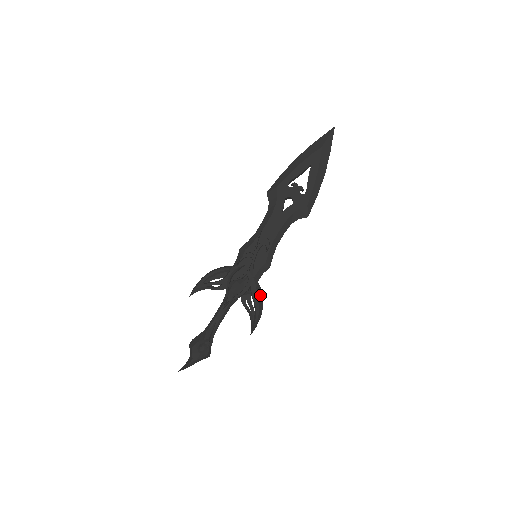
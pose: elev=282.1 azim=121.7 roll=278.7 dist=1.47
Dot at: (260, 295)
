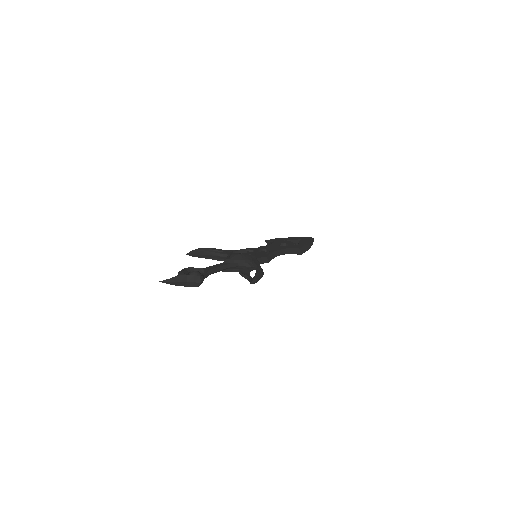
Dot at: occluded
